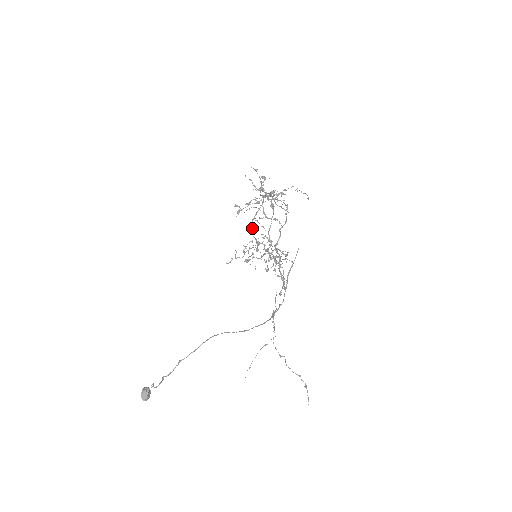
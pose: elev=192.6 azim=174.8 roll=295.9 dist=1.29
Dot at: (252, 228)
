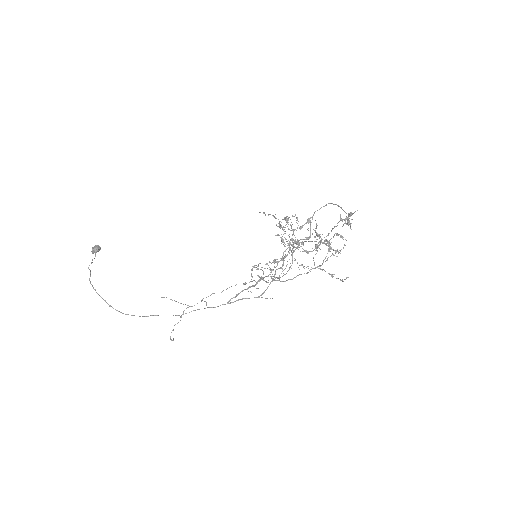
Dot at: (324, 206)
